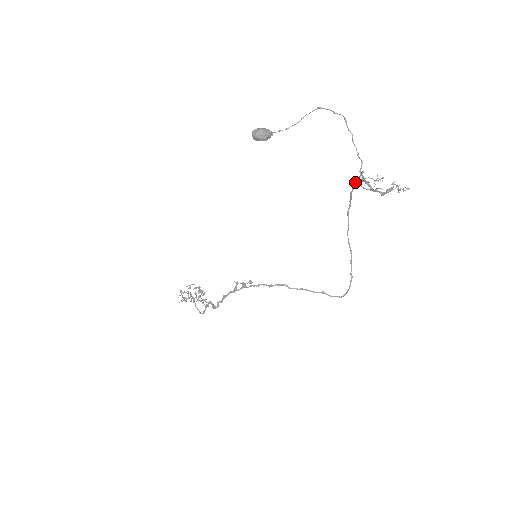
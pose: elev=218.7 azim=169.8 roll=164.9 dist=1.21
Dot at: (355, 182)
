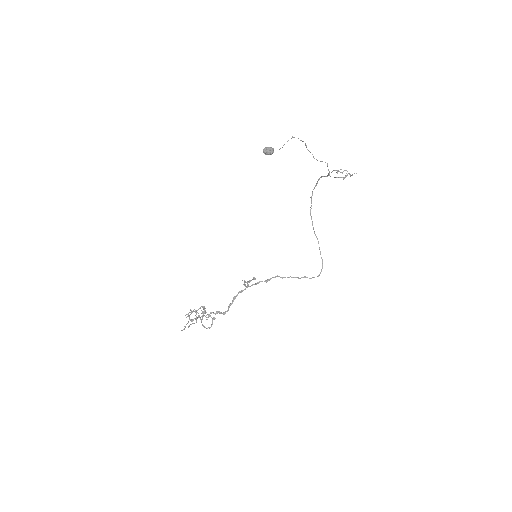
Dot at: (313, 189)
